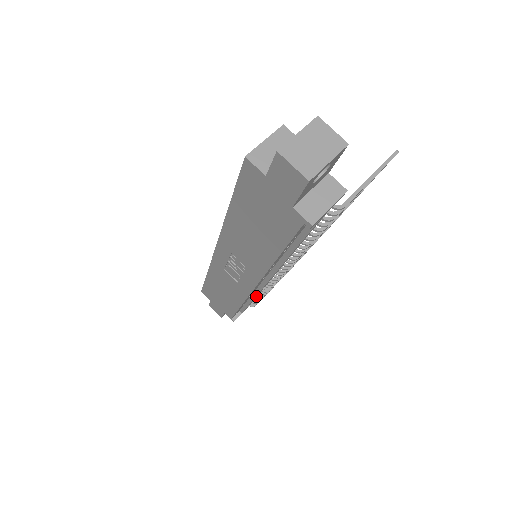
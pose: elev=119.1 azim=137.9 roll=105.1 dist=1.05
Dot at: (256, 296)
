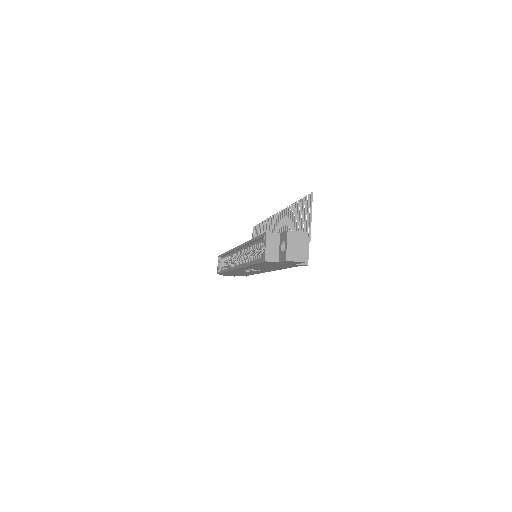
Dot at: occluded
